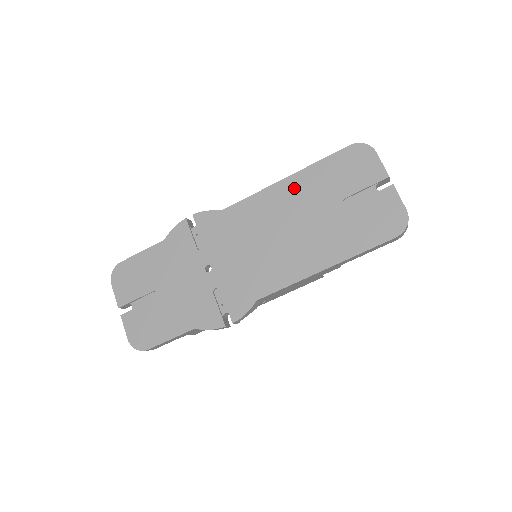
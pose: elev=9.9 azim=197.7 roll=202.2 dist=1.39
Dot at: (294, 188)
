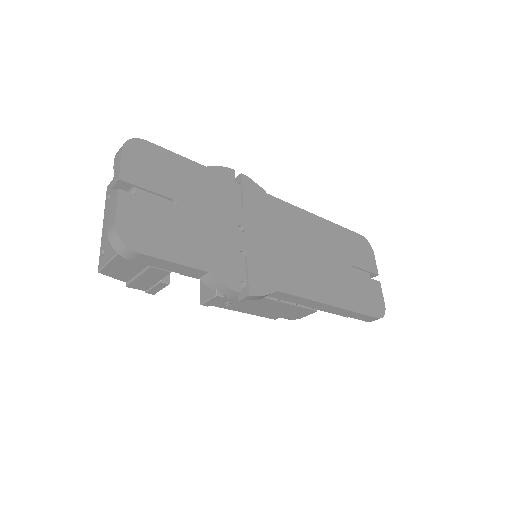
Dot at: (324, 229)
